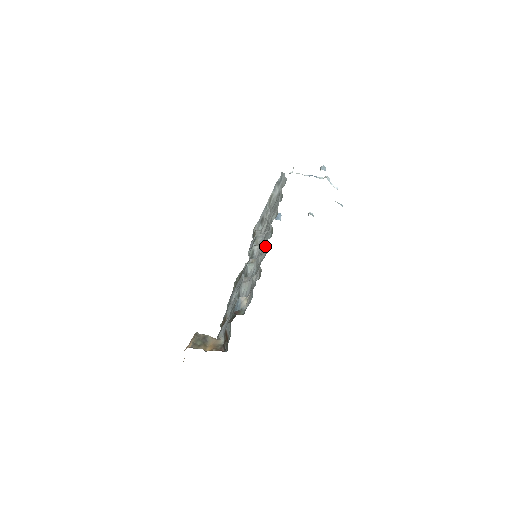
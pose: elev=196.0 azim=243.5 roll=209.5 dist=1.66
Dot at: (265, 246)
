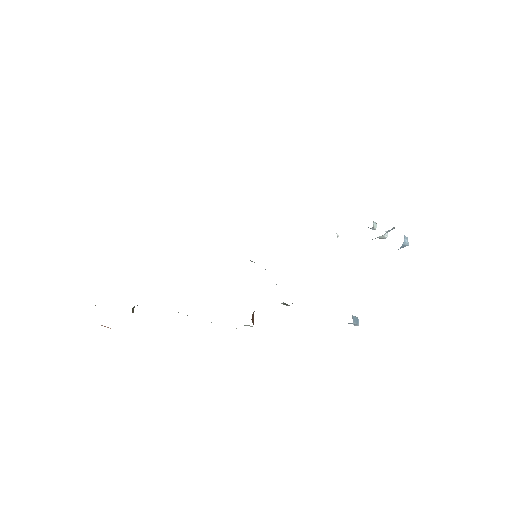
Dot at: occluded
